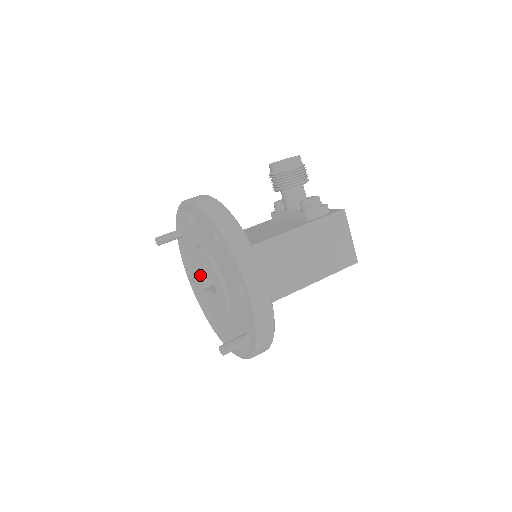
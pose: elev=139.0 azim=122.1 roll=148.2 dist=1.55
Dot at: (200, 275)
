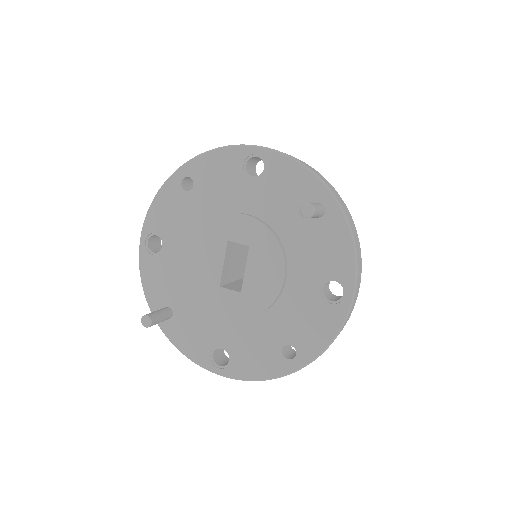
Dot at: (222, 287)
